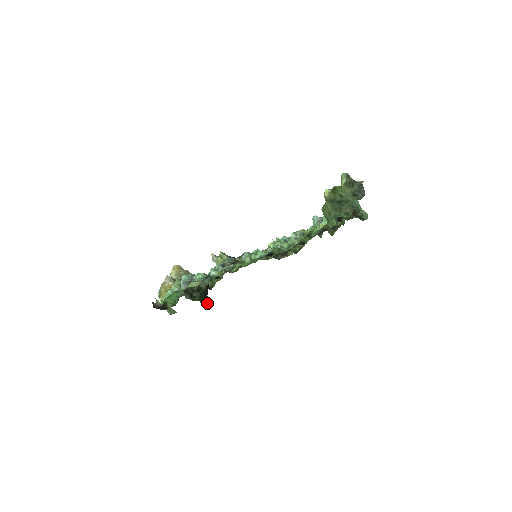
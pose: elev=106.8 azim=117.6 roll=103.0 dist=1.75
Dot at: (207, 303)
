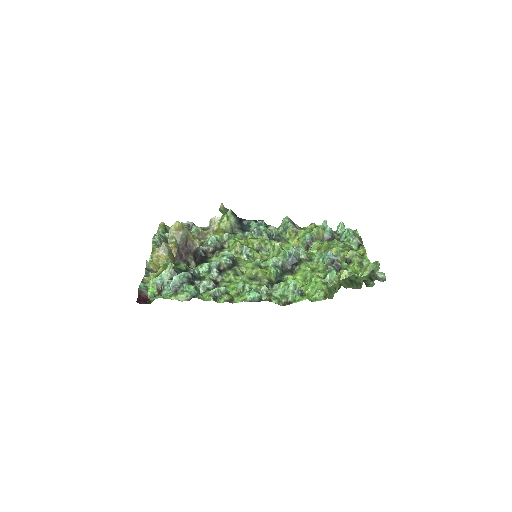
Dot at: occluded
